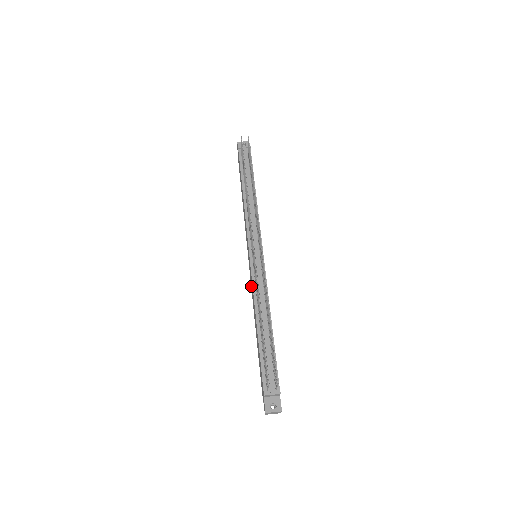
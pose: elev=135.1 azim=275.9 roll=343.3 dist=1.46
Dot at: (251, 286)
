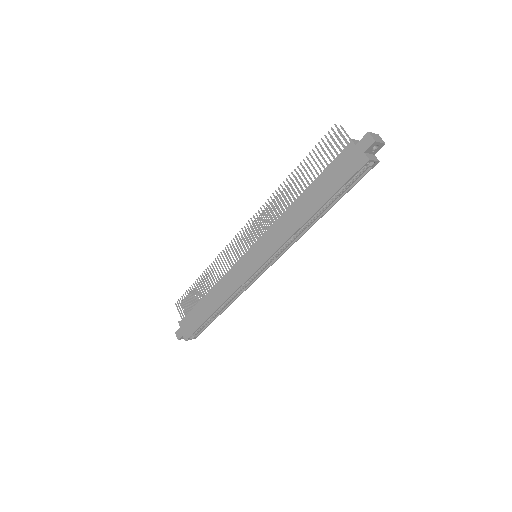
Dot at: (273, 247)
